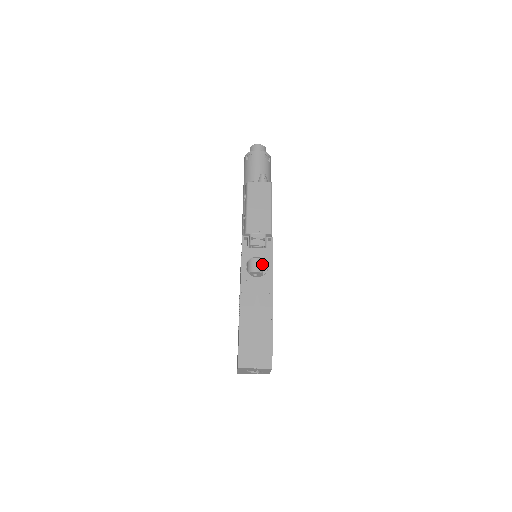
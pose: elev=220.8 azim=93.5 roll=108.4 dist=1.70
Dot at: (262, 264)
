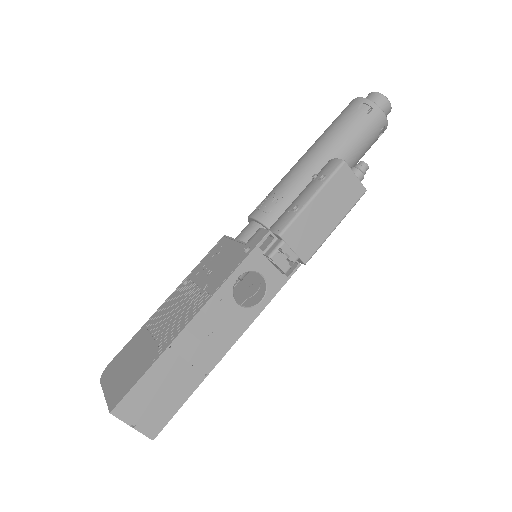
Dot at: occluded
